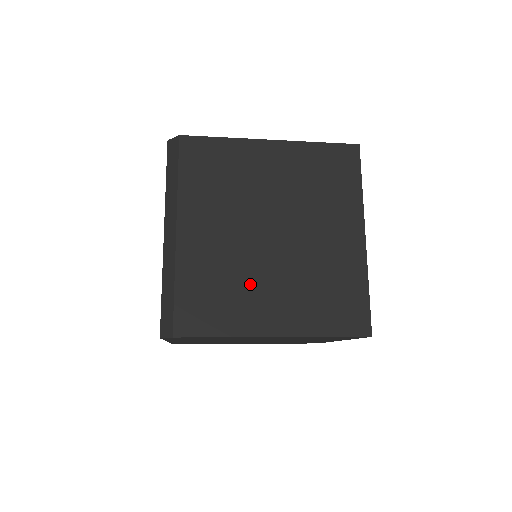
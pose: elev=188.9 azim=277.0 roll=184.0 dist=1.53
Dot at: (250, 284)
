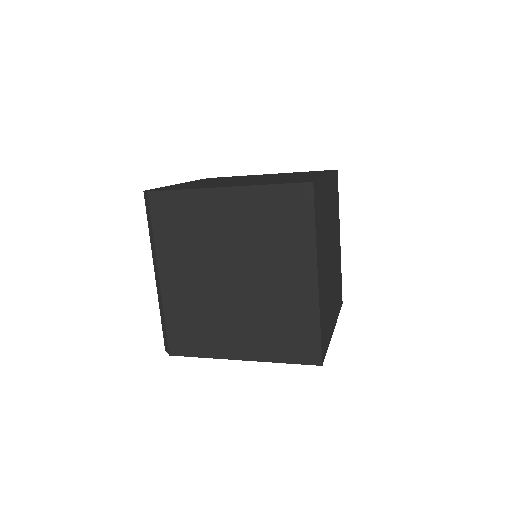
Dot at: (219, 320)
